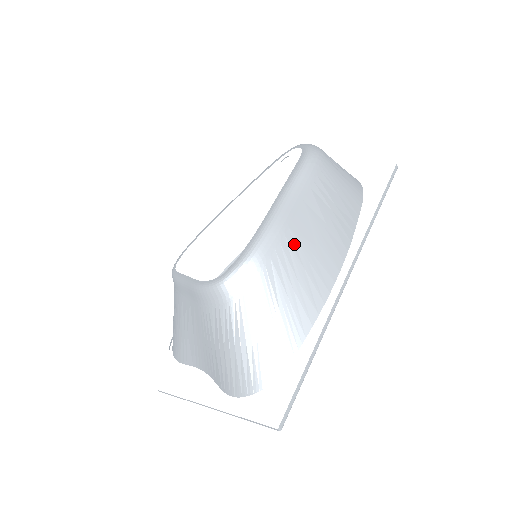
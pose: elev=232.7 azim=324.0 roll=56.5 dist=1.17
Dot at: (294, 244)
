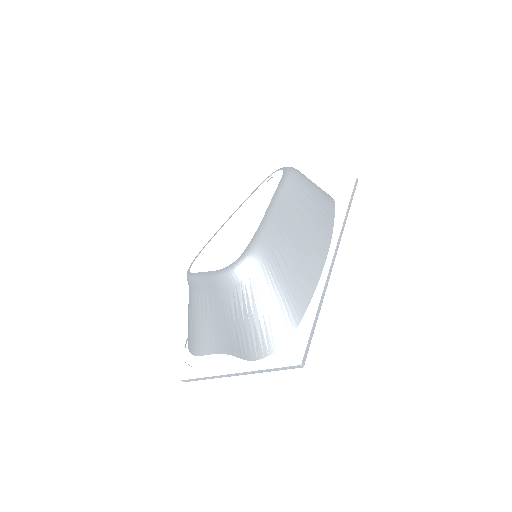
Dot at: (289, 234)
